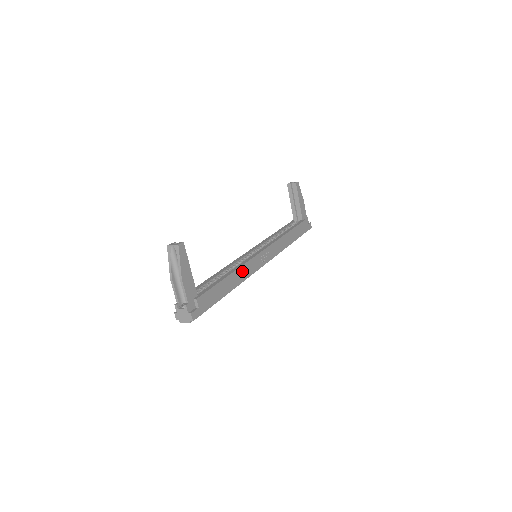
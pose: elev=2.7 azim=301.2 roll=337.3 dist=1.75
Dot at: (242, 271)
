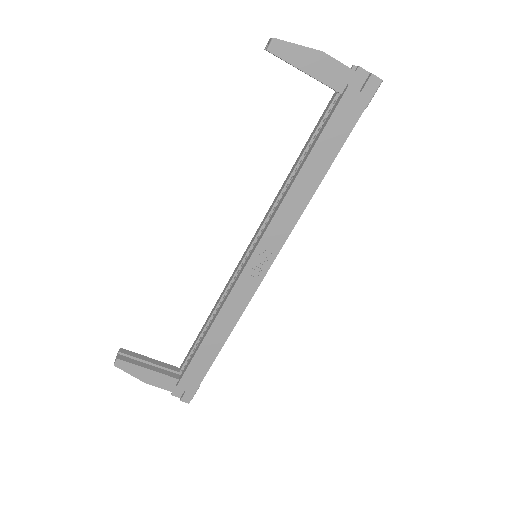
Dot at: (226, 314)
